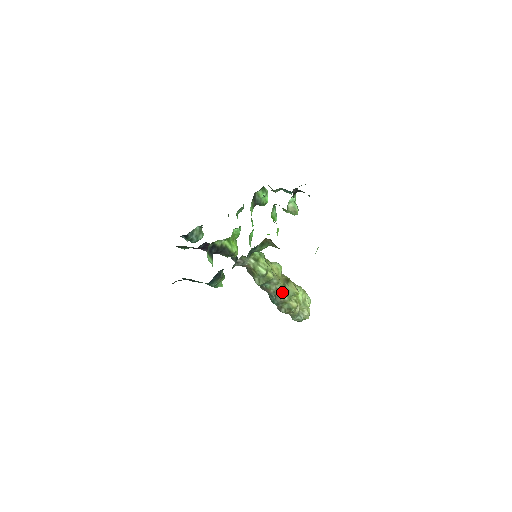
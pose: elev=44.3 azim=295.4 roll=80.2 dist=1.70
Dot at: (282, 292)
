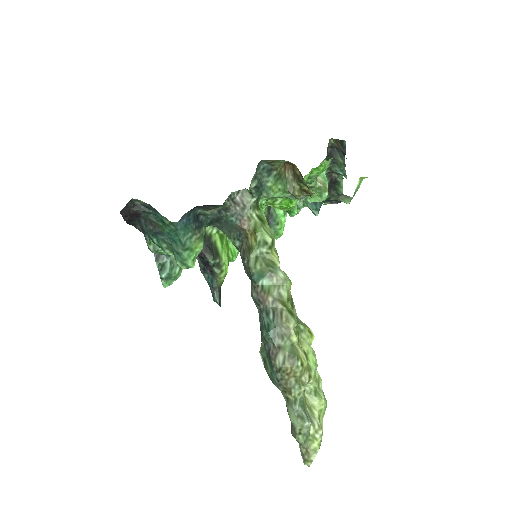
Dot at: (287, 306)
